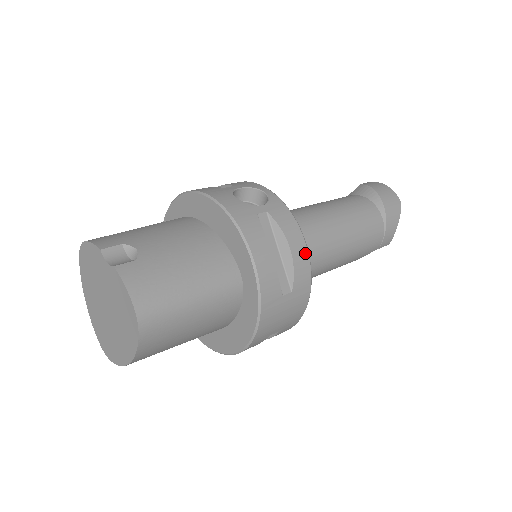
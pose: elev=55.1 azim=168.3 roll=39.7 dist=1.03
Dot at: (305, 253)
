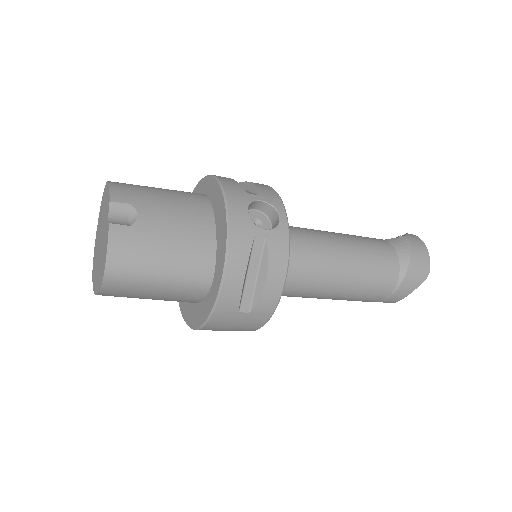
Dot at: (279, 288)
